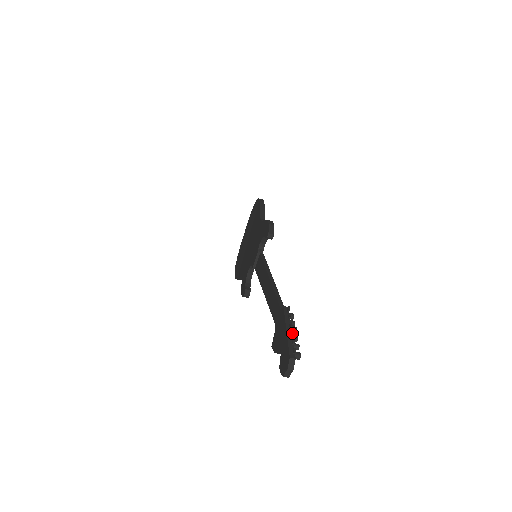
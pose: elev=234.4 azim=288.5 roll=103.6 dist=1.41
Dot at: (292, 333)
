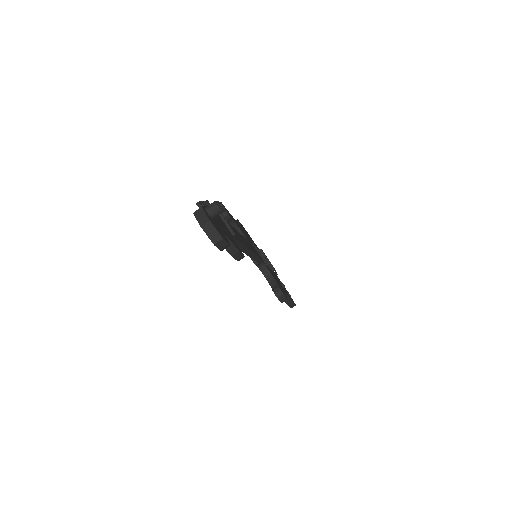
Dot at: occluded
